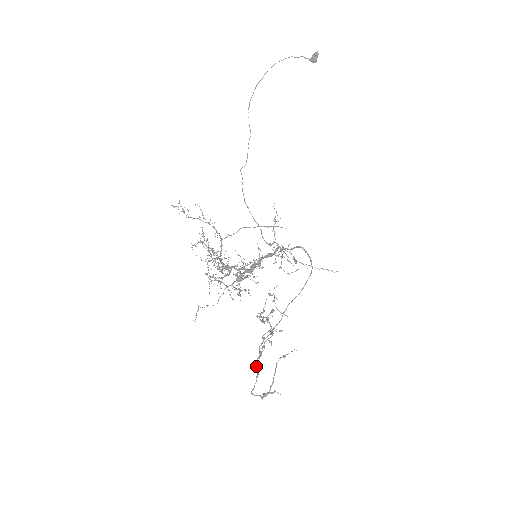
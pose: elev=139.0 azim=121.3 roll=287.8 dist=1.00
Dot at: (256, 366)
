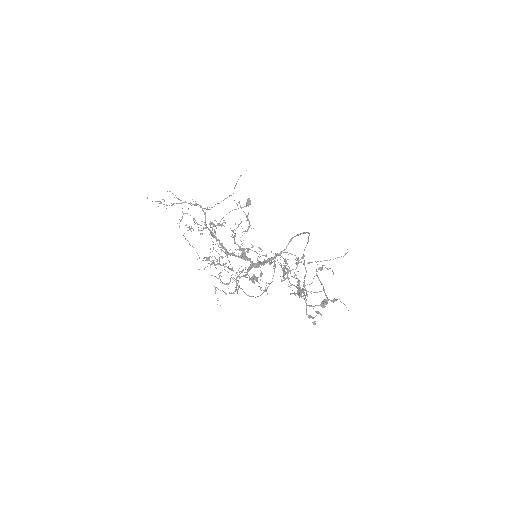
Dot at: (298, 290)
